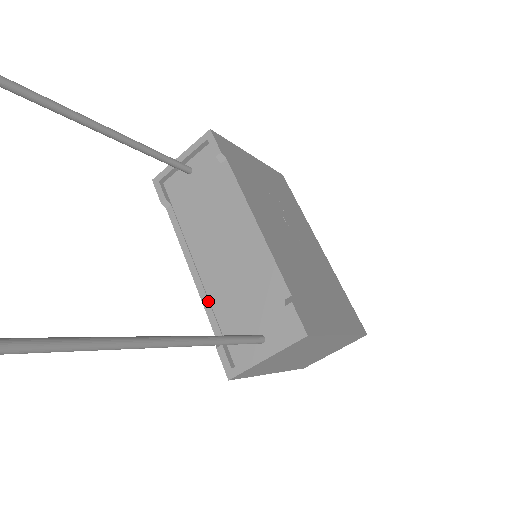
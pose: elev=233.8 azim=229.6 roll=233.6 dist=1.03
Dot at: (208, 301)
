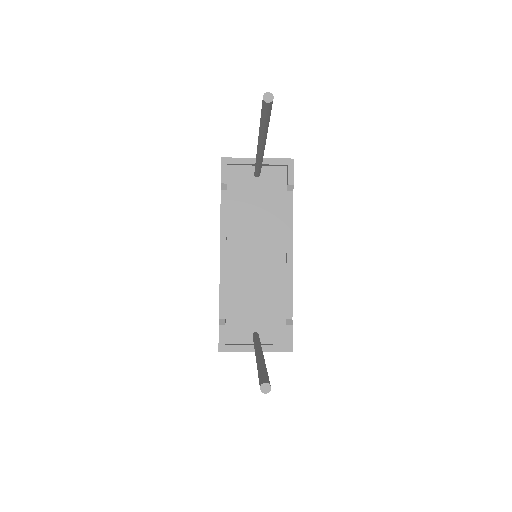
Dot at: (225, 286)
